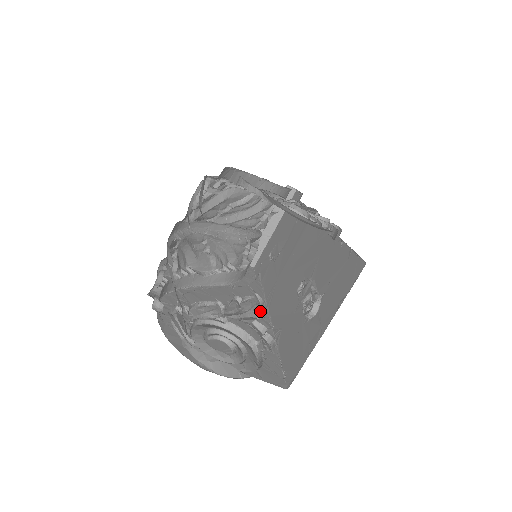
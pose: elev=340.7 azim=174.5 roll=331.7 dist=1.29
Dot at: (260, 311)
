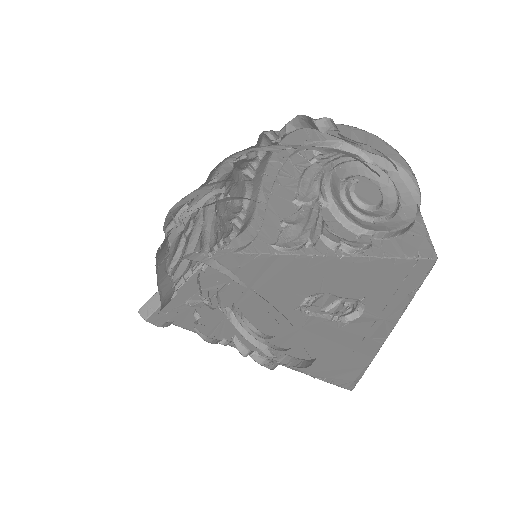
Dot at: (211, 342)
